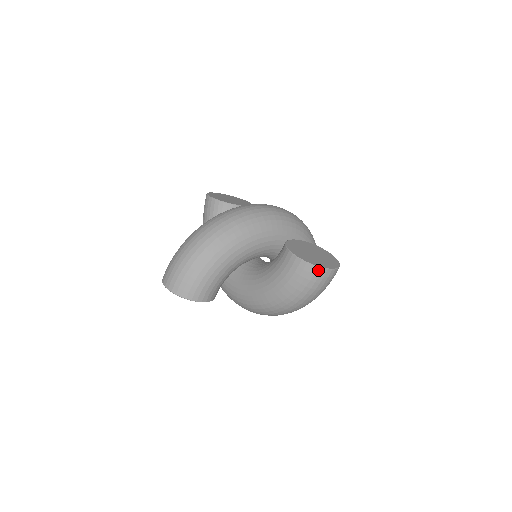
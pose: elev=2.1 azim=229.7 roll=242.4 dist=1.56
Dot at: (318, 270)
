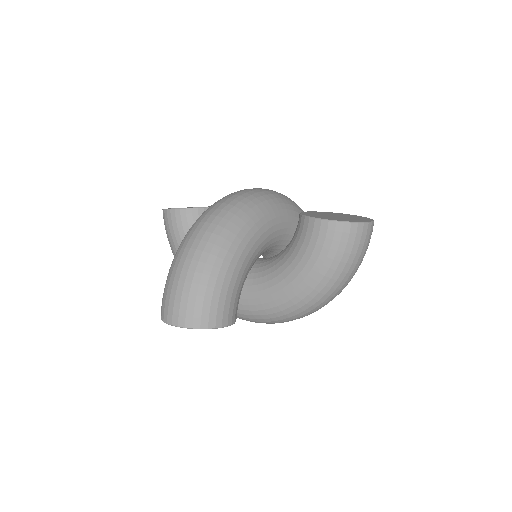
Dot at: (359, 227)
